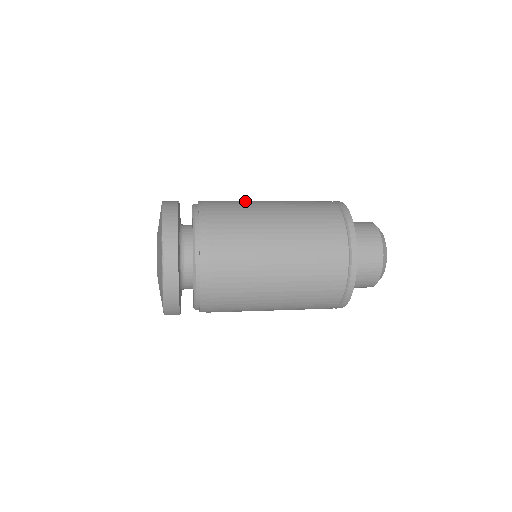
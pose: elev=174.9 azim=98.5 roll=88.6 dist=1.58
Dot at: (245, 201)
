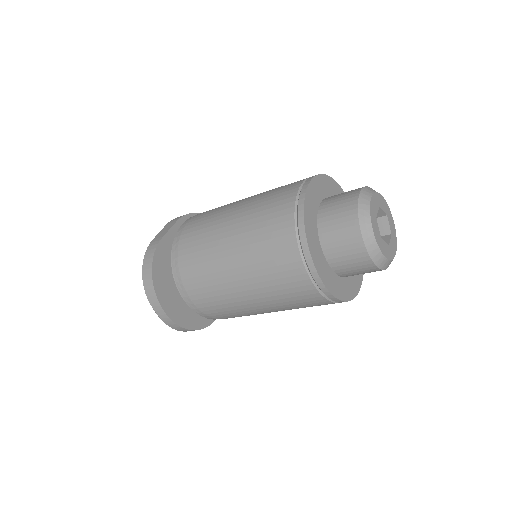
Dot at: (212, 219)
